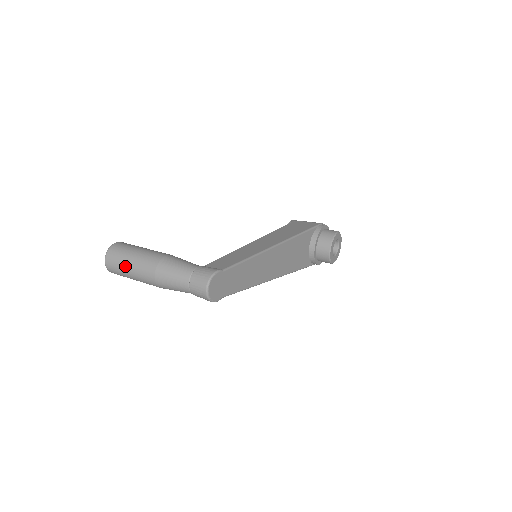
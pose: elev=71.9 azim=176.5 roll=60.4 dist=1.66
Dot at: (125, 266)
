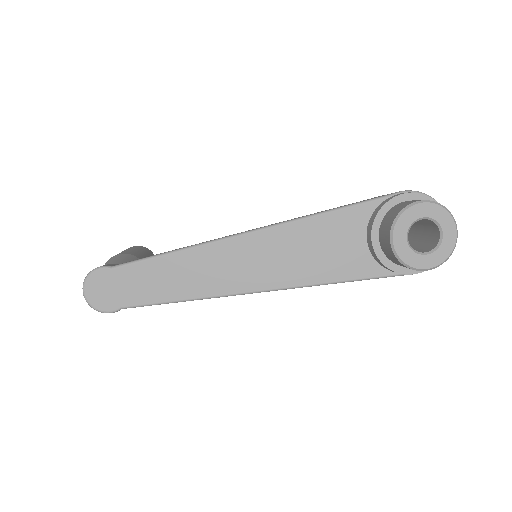
Dot at: occluded
